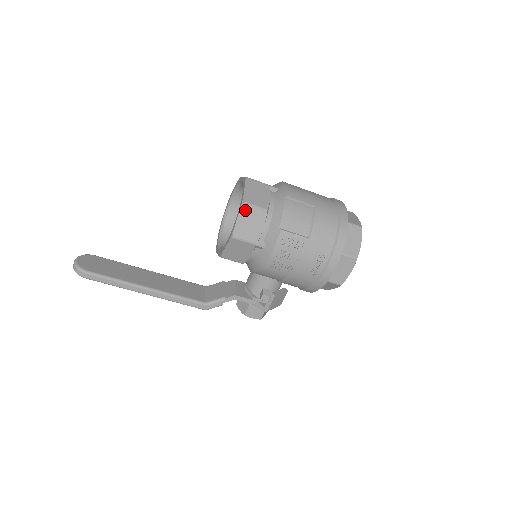
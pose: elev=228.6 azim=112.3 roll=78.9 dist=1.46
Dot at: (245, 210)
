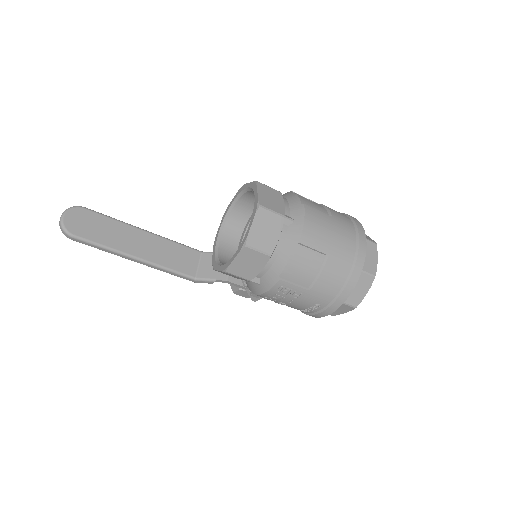
Dot at: (245, 252)
